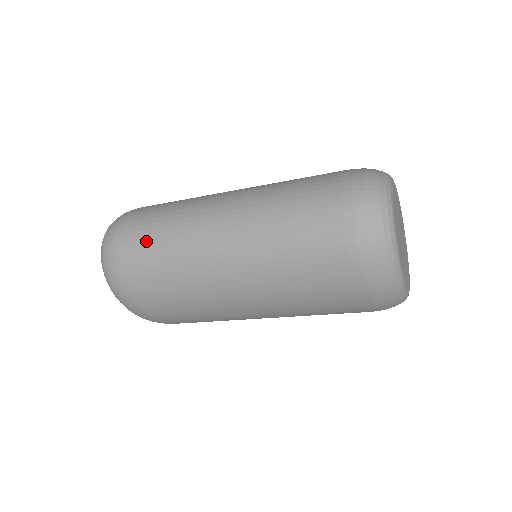
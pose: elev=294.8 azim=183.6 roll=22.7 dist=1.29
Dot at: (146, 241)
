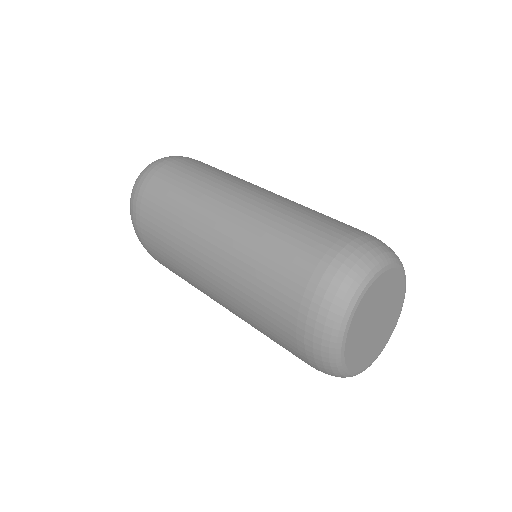
Dot at: (168, 189)
